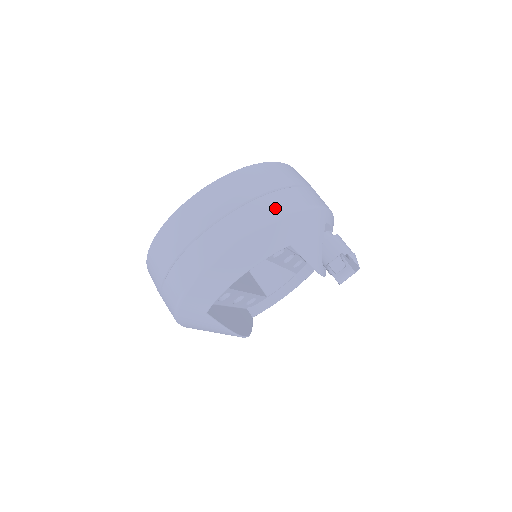
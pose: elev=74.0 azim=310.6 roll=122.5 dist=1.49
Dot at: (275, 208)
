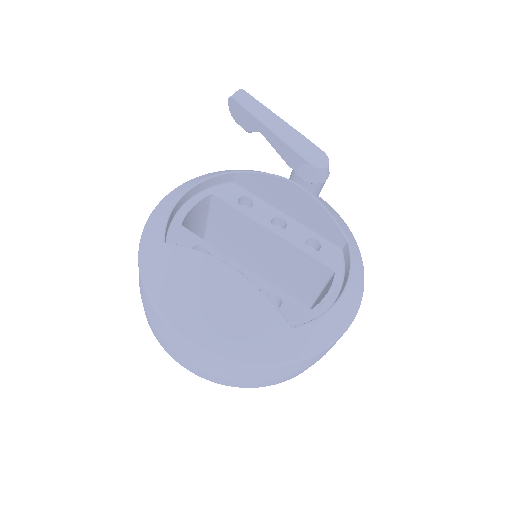
Dot at: occluded
